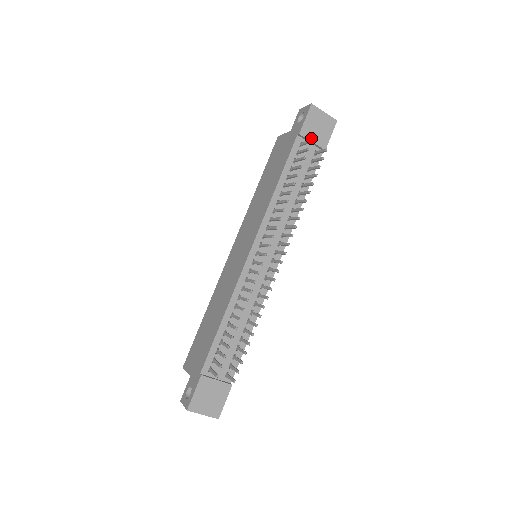
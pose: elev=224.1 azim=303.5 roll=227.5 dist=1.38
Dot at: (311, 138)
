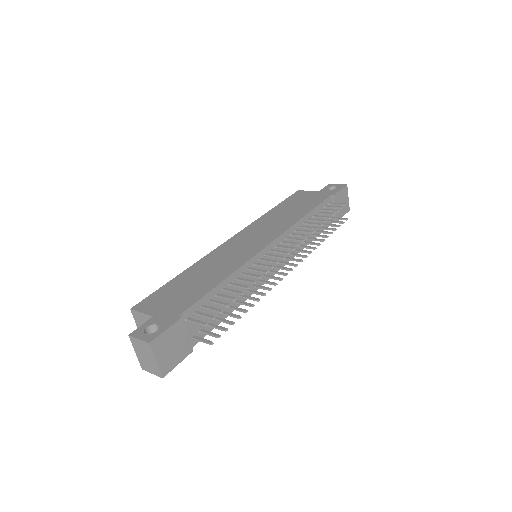
Dot at: (336, 205)
